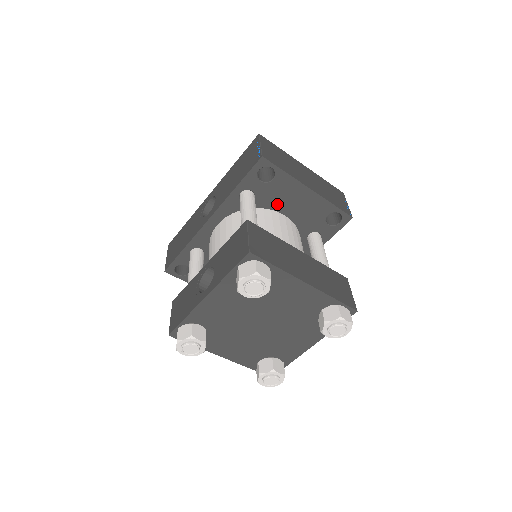
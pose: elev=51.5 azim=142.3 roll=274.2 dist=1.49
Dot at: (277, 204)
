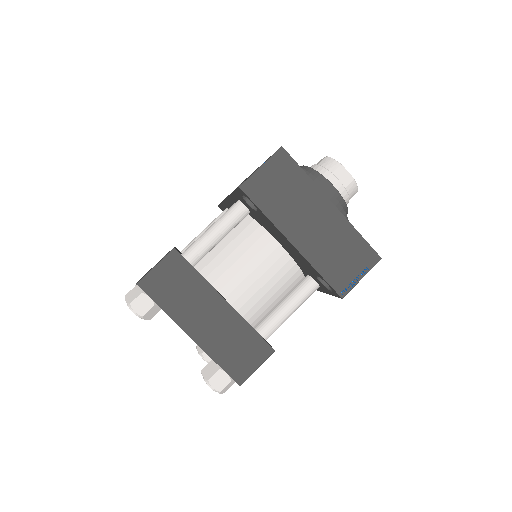
Dot at: (270, 231)
